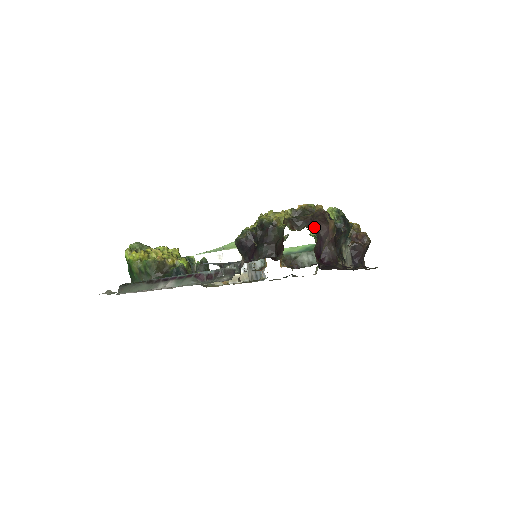
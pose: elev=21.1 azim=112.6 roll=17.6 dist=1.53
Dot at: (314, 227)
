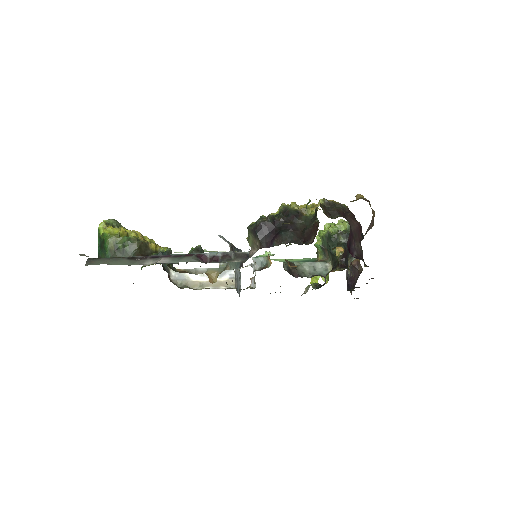
Dot at: occluded
